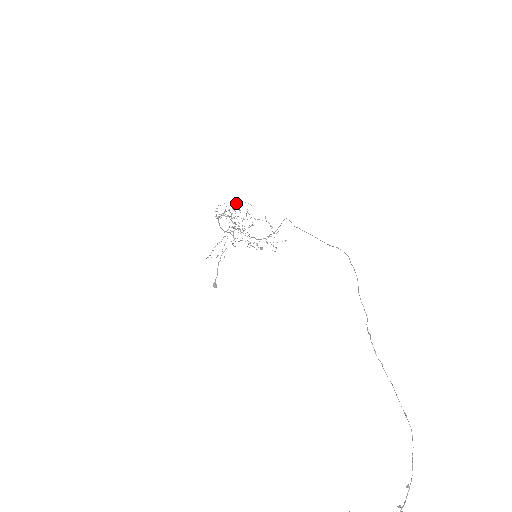
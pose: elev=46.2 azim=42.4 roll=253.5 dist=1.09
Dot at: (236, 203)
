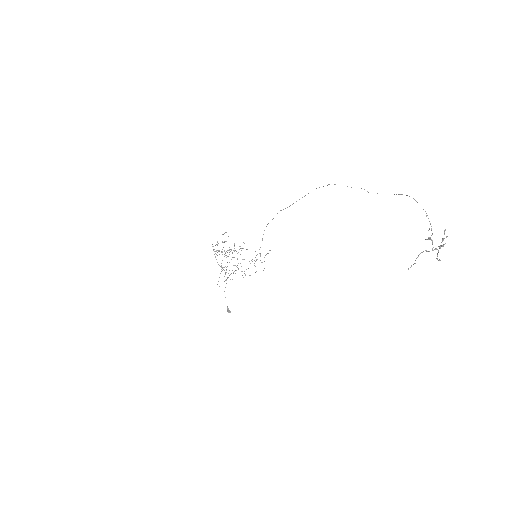
Dot at: occluded
